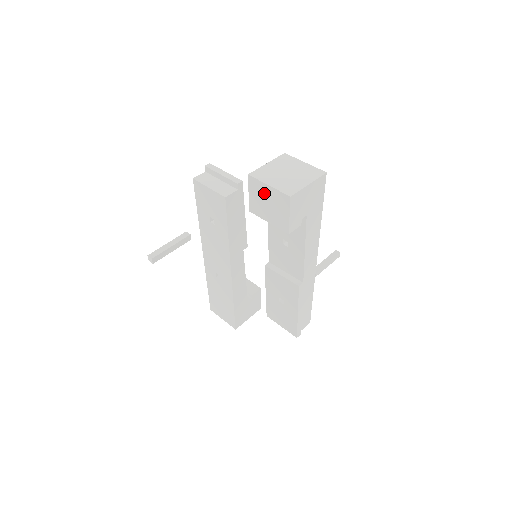
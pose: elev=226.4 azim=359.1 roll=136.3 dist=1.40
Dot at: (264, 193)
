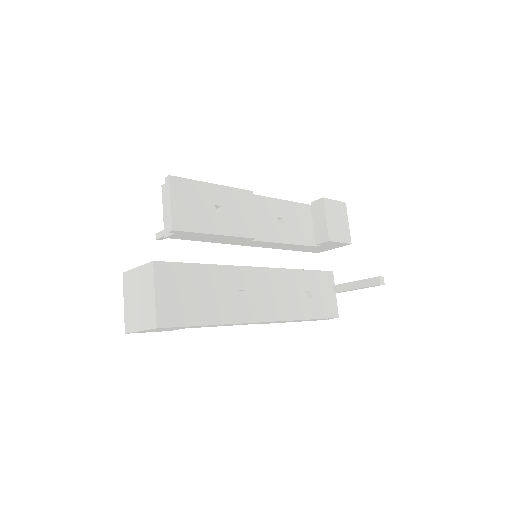
Dot at: occluded
